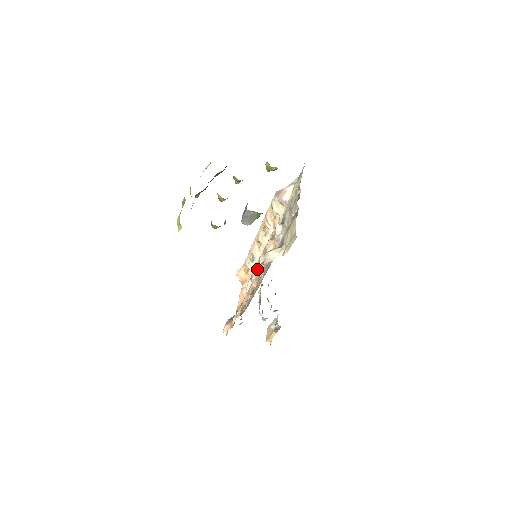
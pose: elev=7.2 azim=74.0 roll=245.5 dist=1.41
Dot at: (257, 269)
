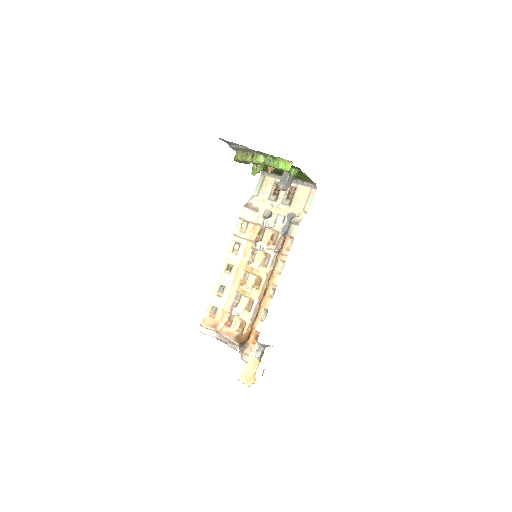
Dot at: (245, 283)
